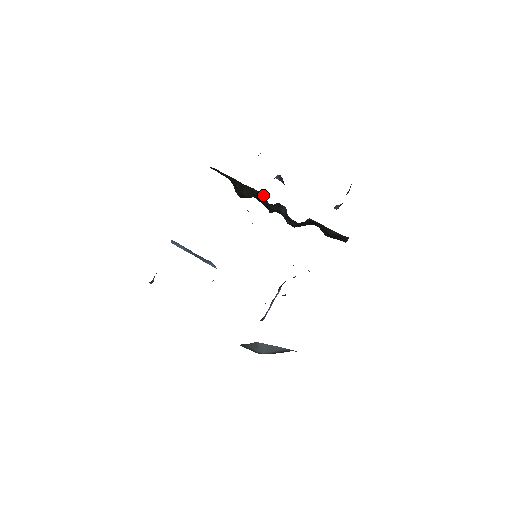
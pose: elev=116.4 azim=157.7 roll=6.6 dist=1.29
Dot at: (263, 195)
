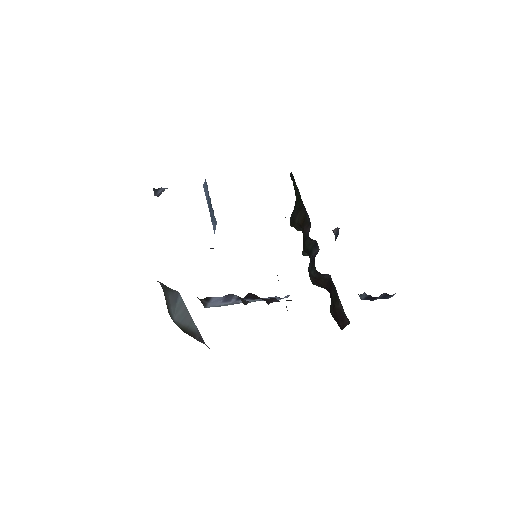
Dot at: (310, 225)
